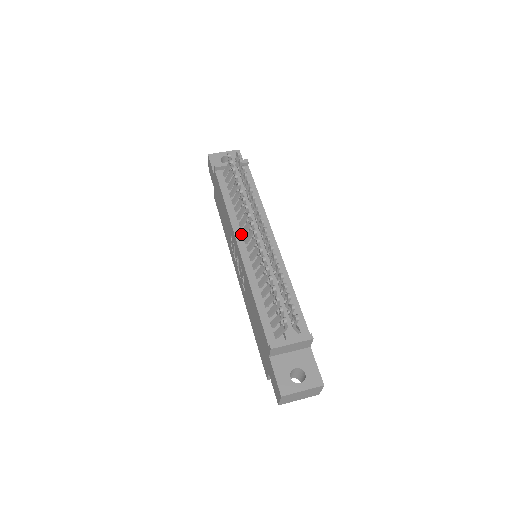
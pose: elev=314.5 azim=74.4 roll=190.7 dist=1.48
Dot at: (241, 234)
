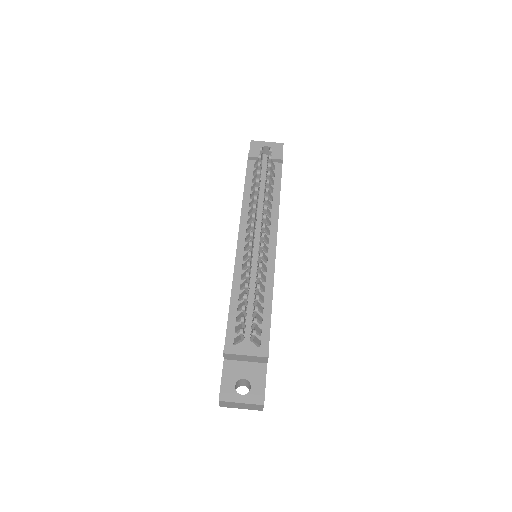
Dot at: (245, 231)
